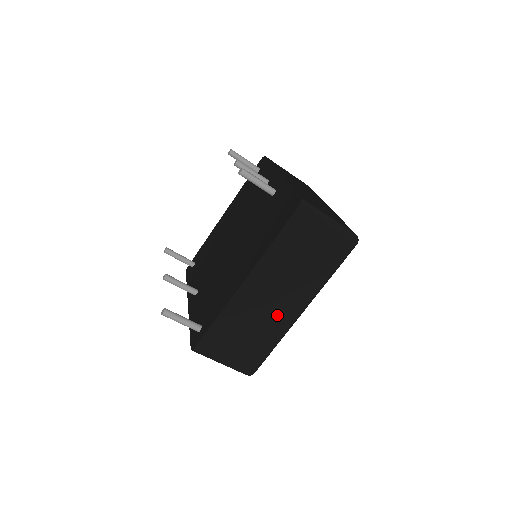
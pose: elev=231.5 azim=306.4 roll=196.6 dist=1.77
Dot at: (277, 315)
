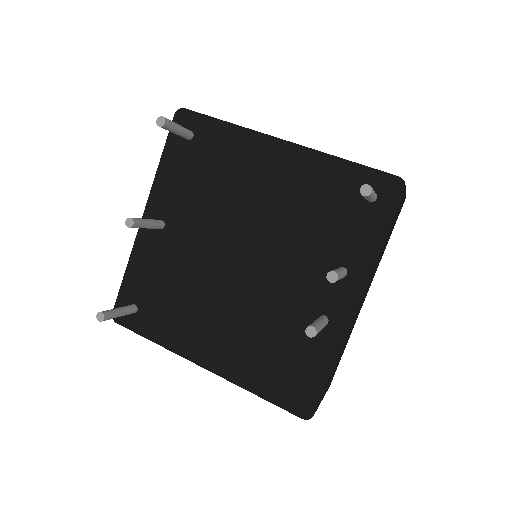
Dot at: occluded
